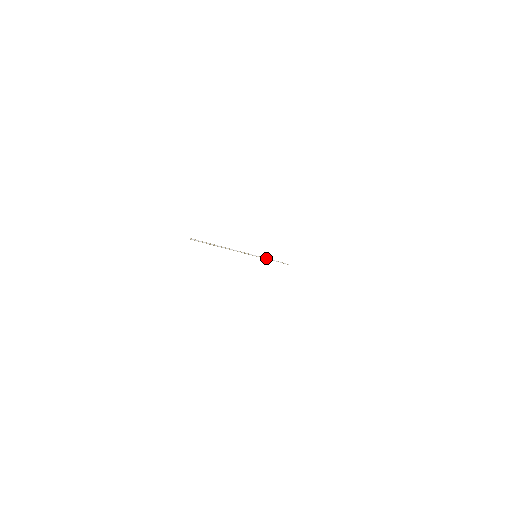
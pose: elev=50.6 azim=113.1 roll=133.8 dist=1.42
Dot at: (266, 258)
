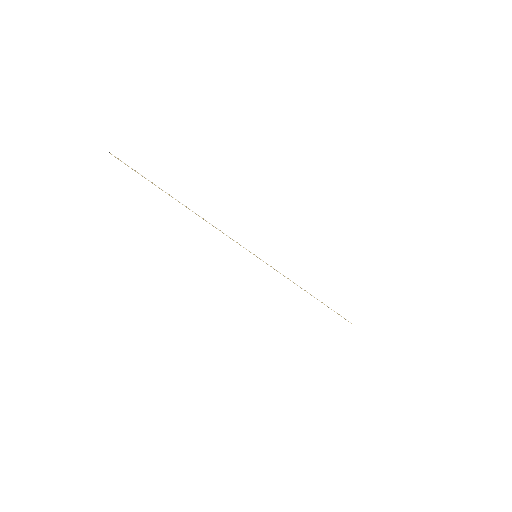
Dot at: occluded
